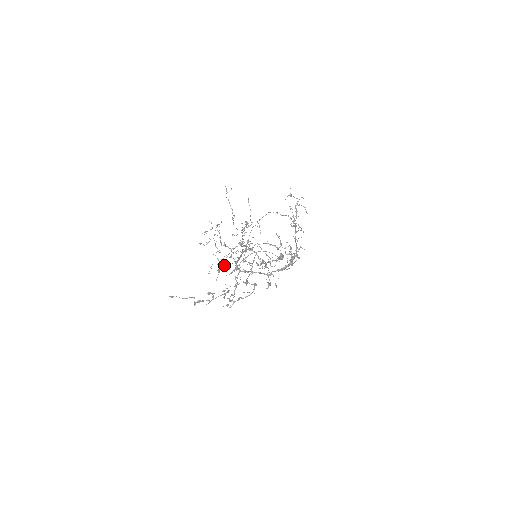
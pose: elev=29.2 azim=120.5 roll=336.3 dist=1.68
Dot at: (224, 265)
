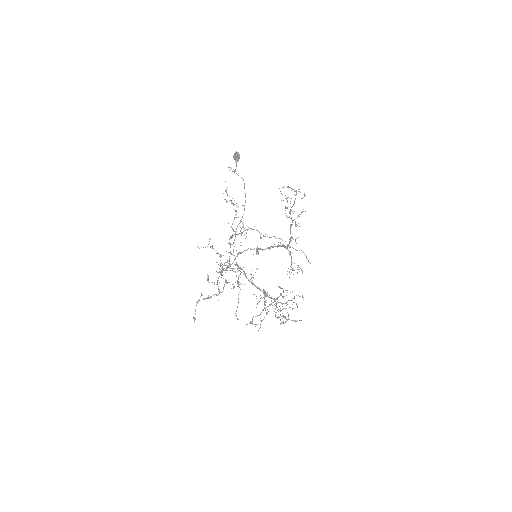
Dot at: occluded
